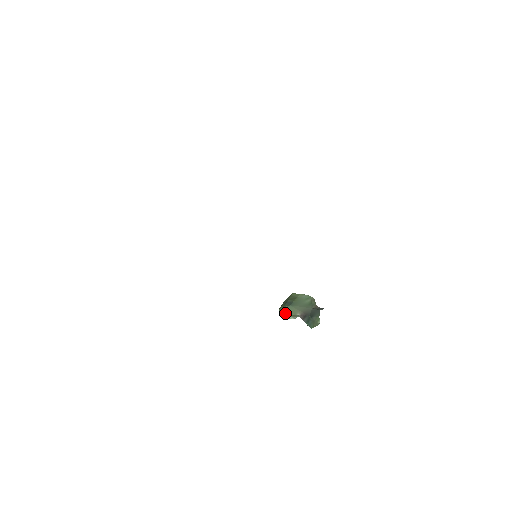
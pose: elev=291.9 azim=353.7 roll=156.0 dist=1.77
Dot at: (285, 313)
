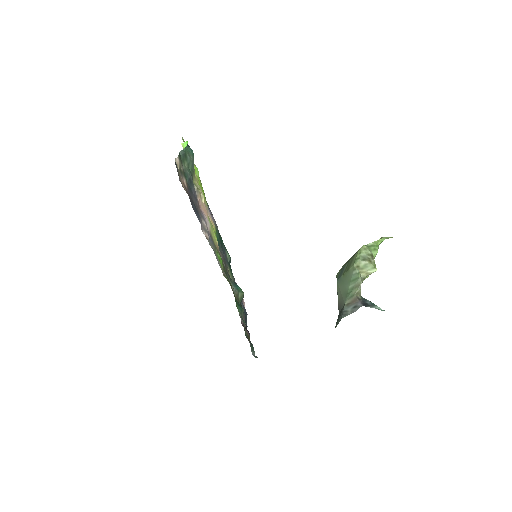
Dot at: occluded
